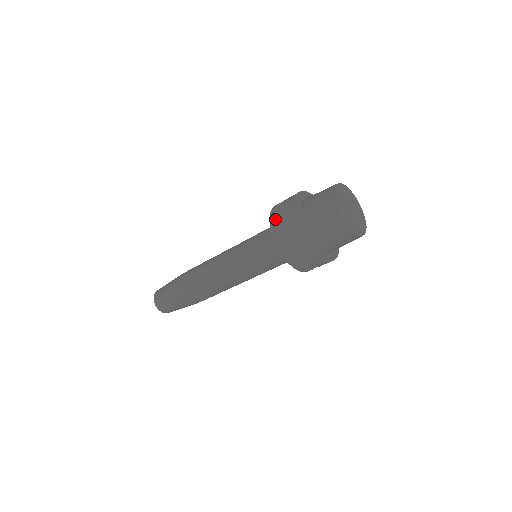
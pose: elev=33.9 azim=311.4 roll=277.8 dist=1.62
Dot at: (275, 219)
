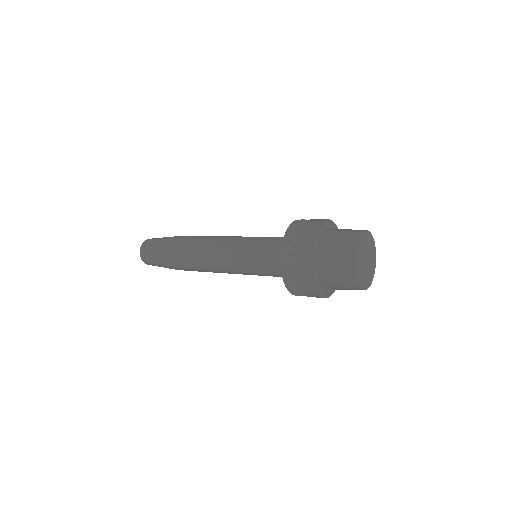
Dot at: (291, 234)
